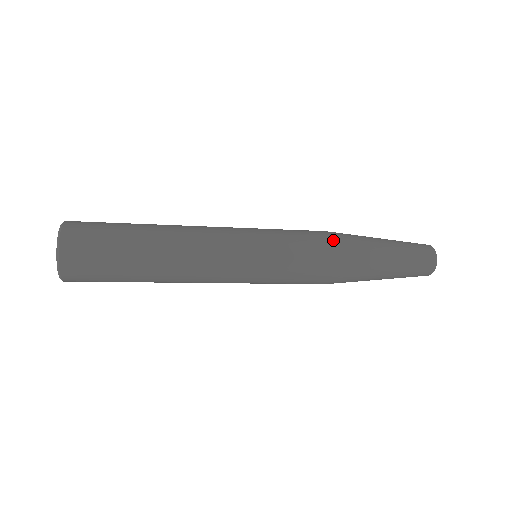
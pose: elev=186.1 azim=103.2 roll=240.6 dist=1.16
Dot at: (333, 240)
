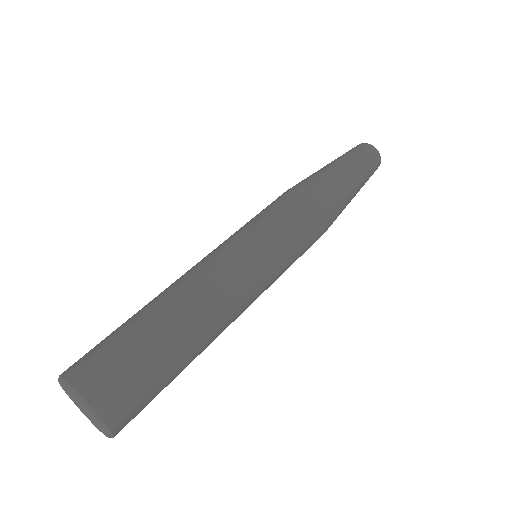
Dot at: (328, 223)
